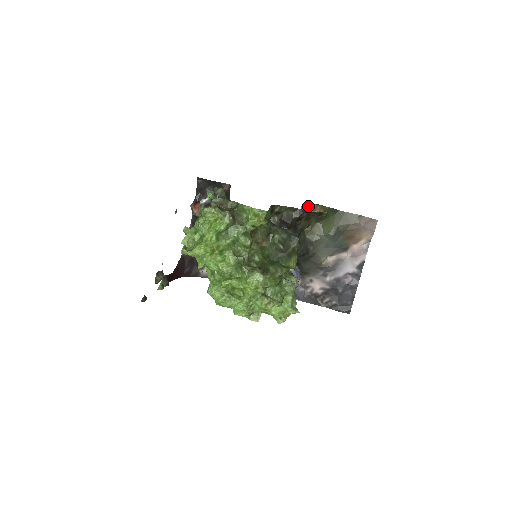
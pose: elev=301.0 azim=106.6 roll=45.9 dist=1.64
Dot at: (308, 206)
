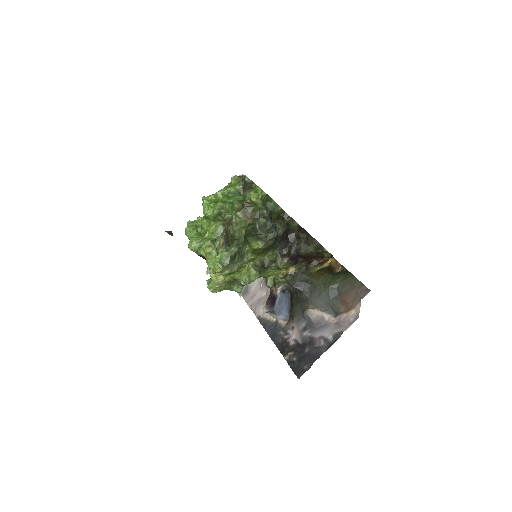
Dot at: (334, 263)
